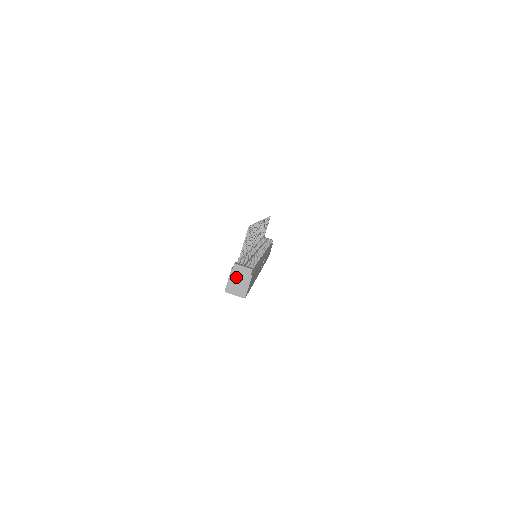
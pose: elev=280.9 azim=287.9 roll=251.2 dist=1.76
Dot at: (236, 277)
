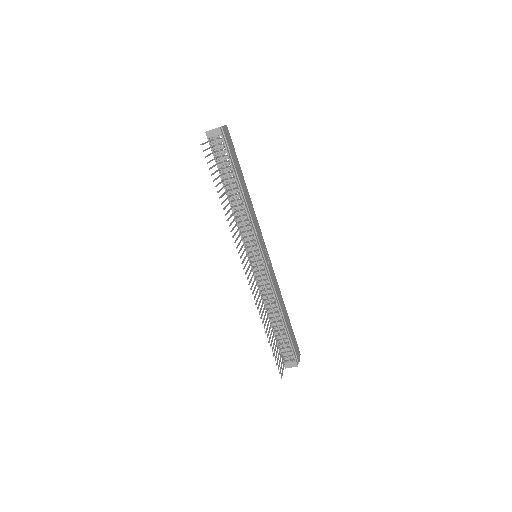
Dot at: occluded
